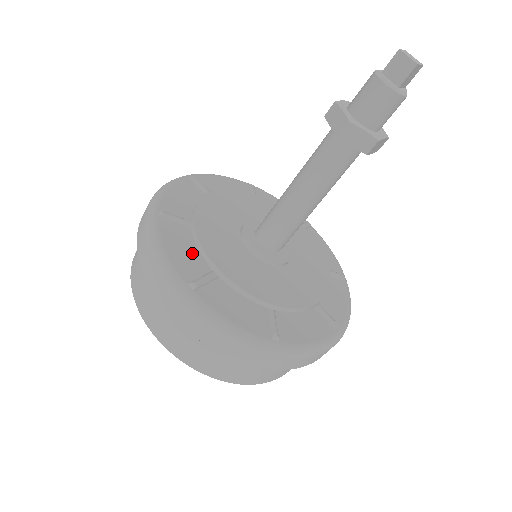
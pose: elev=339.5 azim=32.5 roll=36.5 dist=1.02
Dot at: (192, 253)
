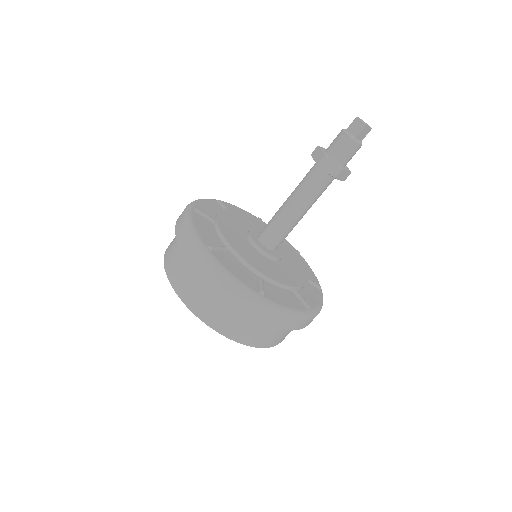
Dot at: (212, 234)
